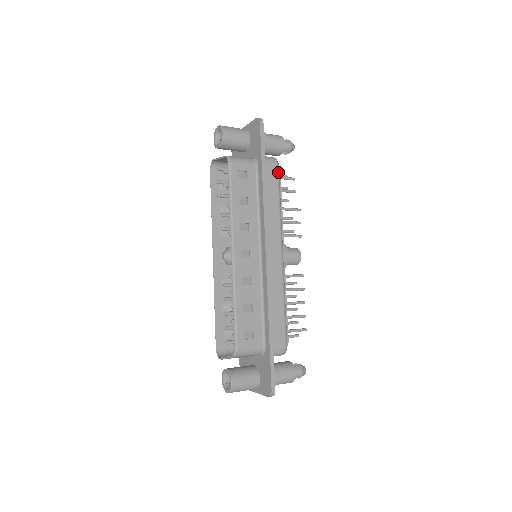
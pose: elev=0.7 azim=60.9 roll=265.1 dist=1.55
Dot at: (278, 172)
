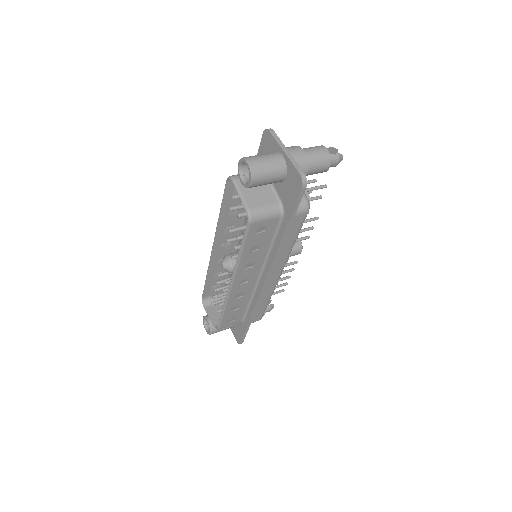
Dot at: (305, 218)
